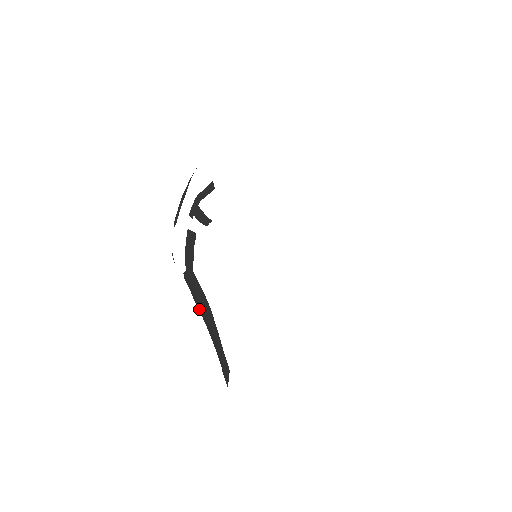
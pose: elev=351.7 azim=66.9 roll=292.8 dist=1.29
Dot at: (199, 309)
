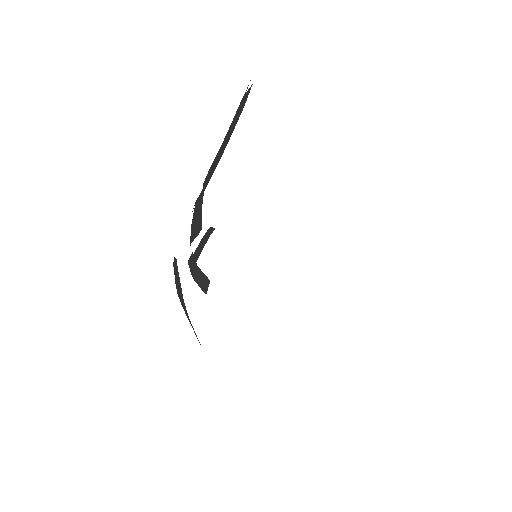
Dot at: (214, 167)
